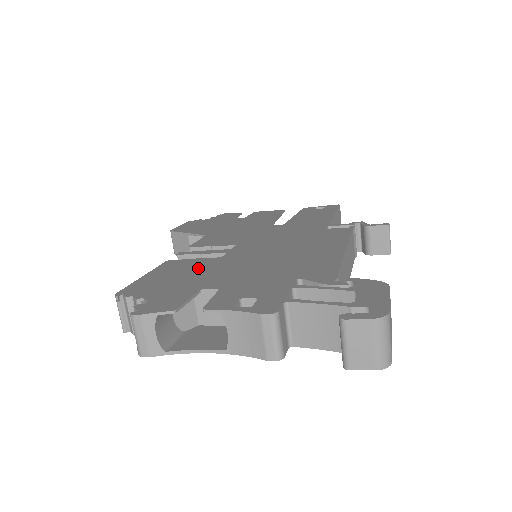
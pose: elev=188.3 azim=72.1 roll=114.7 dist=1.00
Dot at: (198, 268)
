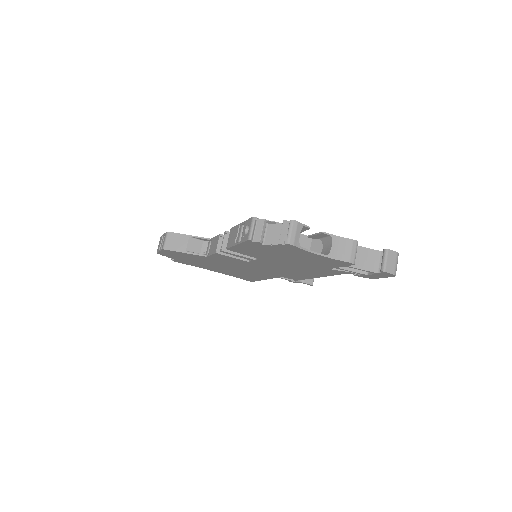
Dot at: occluded
